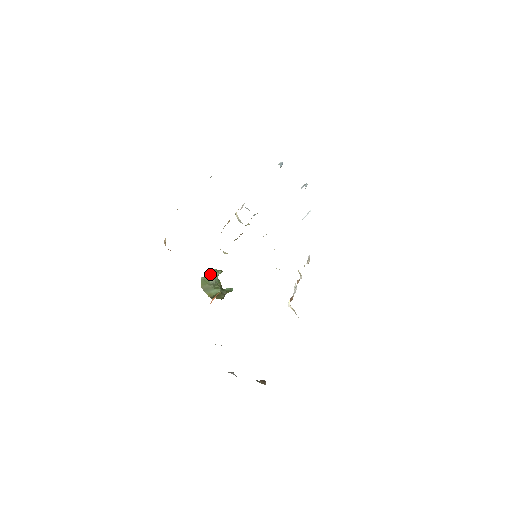
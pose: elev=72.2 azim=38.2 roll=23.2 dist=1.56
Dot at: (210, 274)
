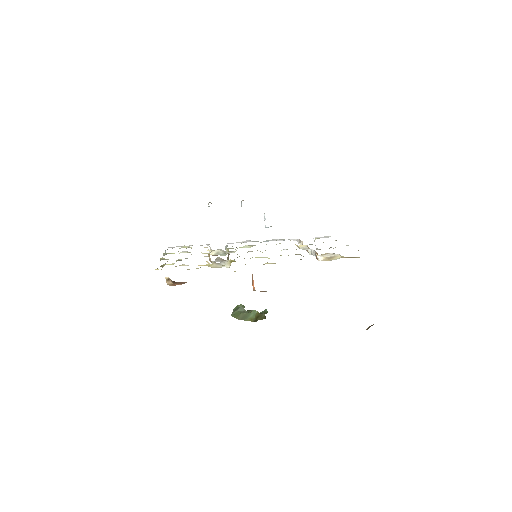
Dot at: (235, 309)
